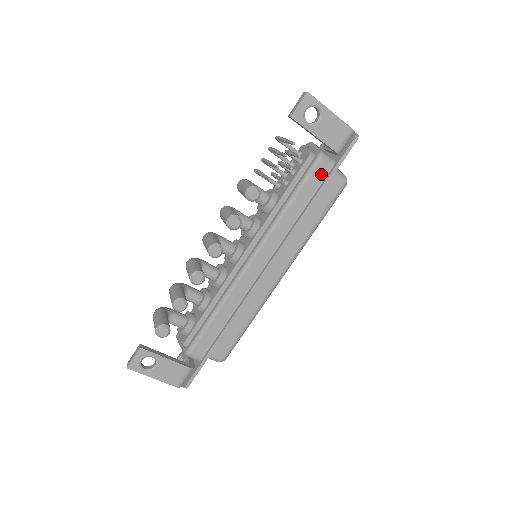
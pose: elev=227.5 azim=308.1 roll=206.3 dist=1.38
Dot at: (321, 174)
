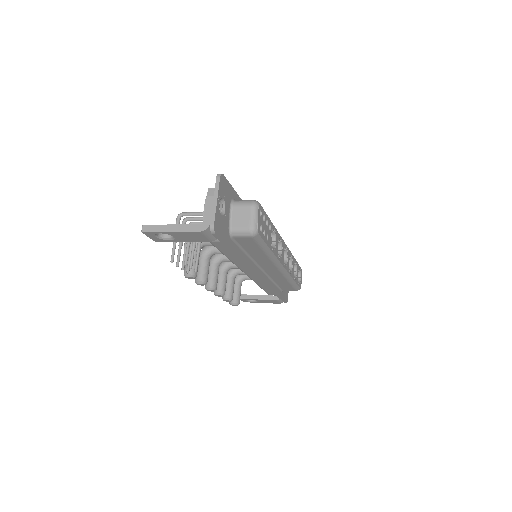
Dot at: (223, 246)
